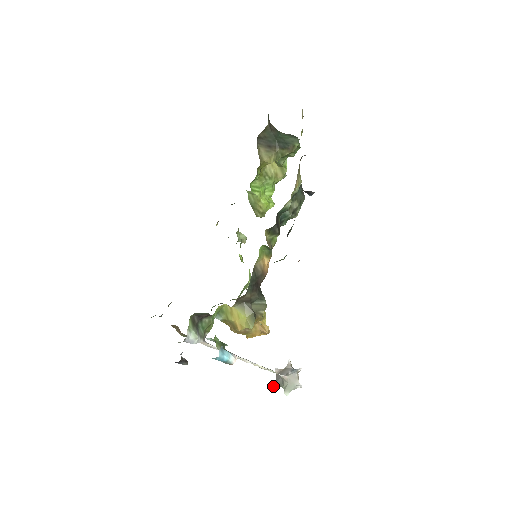
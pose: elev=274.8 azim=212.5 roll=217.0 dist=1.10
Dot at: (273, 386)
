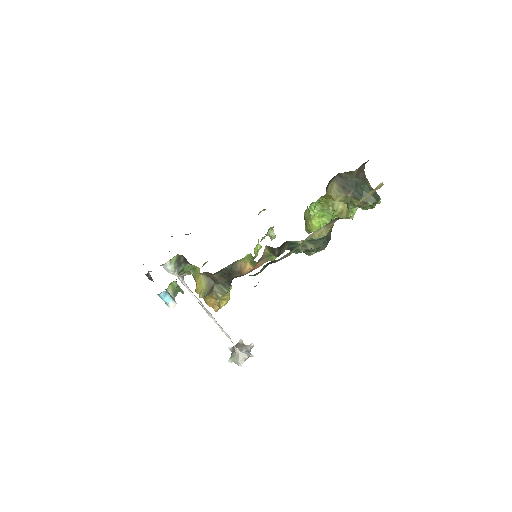
Dot at: (228, 348)
